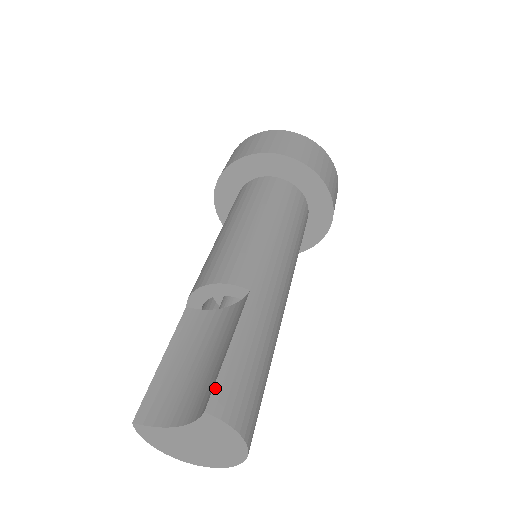
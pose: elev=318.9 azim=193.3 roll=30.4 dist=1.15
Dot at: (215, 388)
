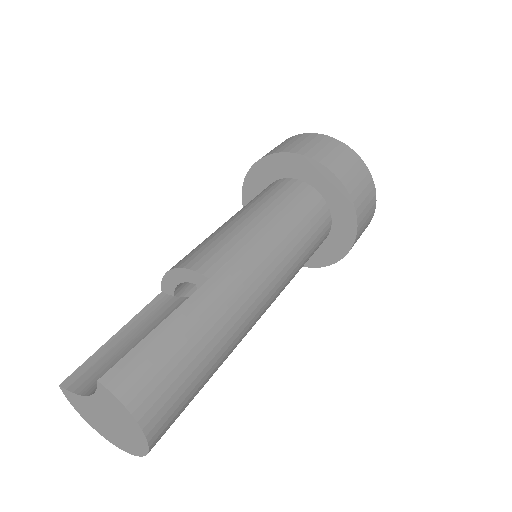
Dot at: (121, 361)
